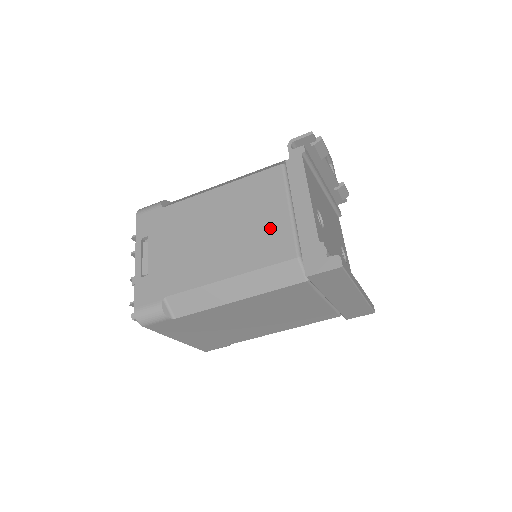
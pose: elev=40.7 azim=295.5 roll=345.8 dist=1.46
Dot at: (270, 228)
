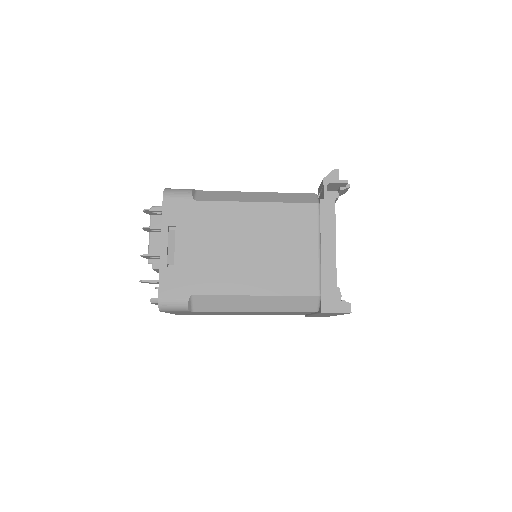
Dot at: (300, 262)
